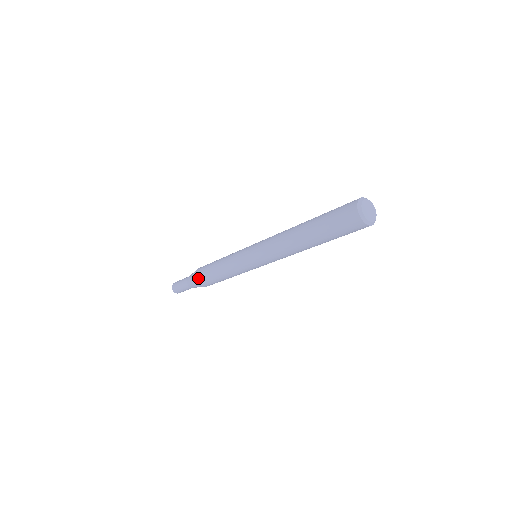
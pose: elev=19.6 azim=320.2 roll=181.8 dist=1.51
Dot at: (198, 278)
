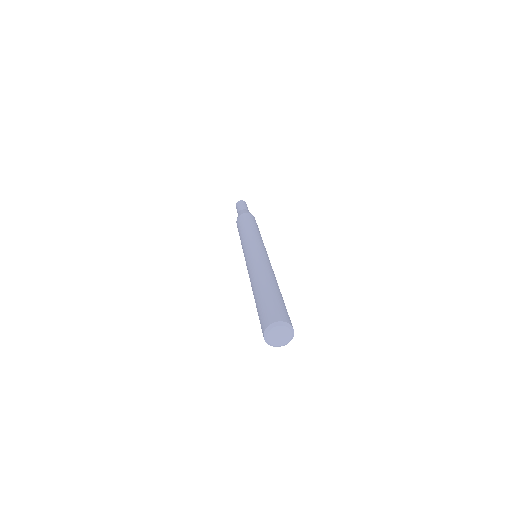
Dot at: (238, 219)
